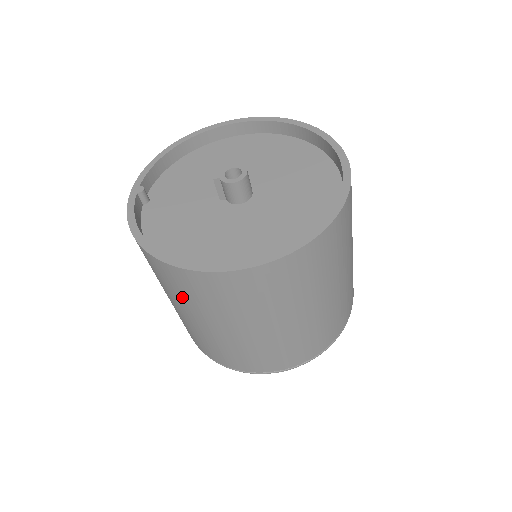
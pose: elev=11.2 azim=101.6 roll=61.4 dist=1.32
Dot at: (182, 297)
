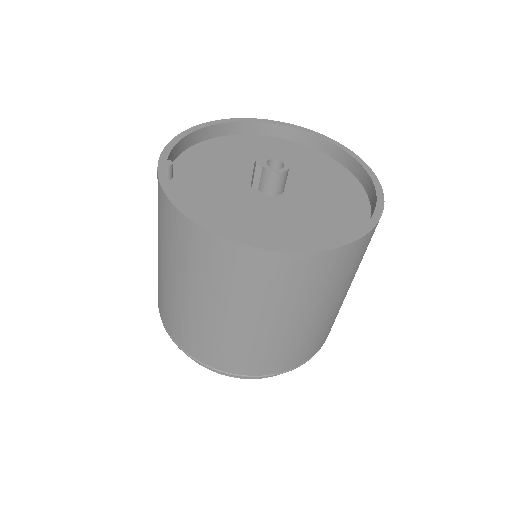
Dot at: (214, 281)
